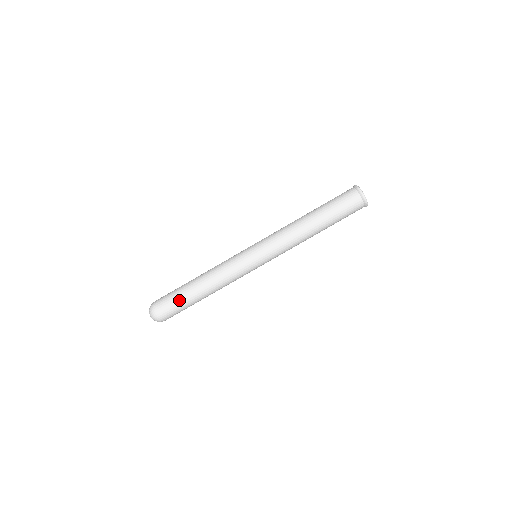
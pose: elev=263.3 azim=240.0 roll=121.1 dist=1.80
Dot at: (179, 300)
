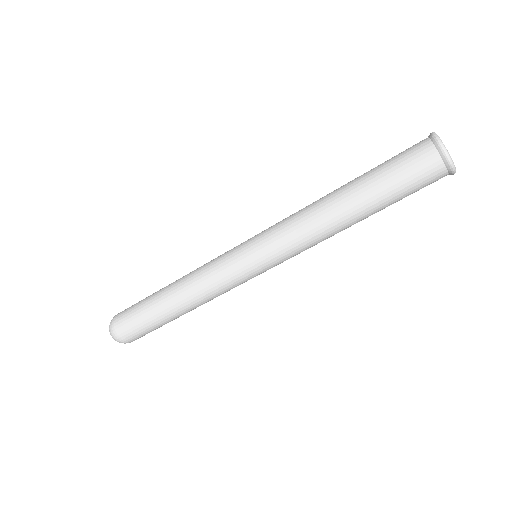
Dot at: (147, 324)
